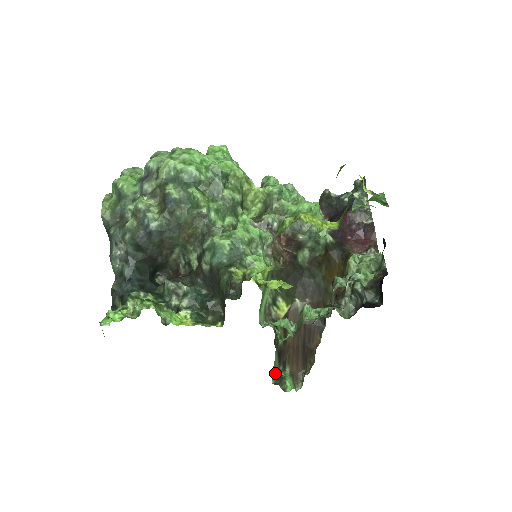
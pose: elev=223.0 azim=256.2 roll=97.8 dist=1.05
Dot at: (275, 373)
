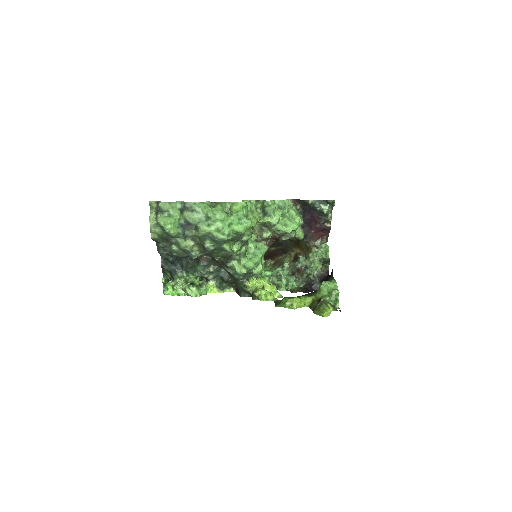
Dot at: occluded
